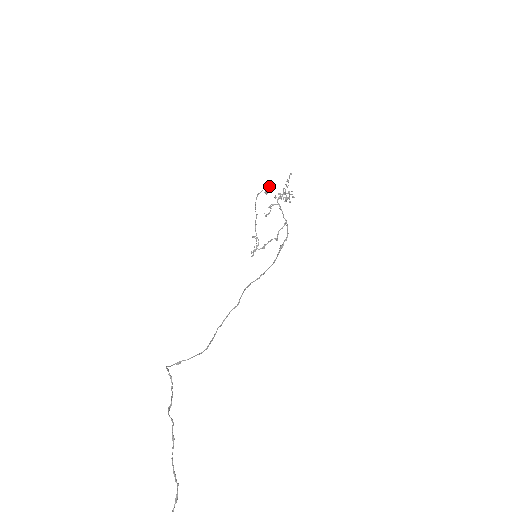
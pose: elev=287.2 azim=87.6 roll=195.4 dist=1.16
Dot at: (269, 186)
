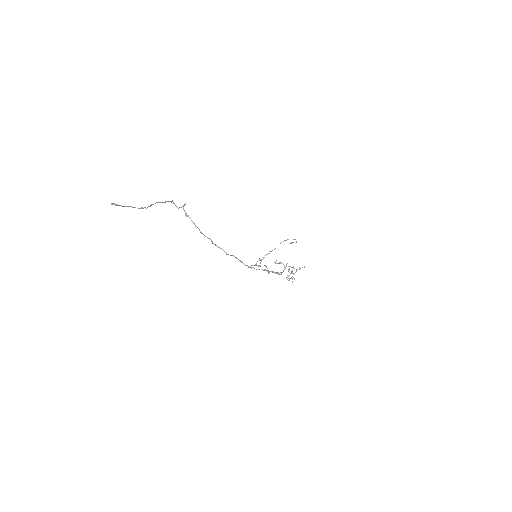
Dot at: (296, 242)
